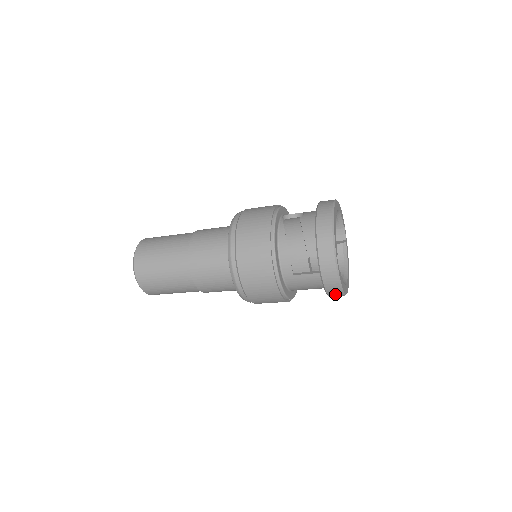
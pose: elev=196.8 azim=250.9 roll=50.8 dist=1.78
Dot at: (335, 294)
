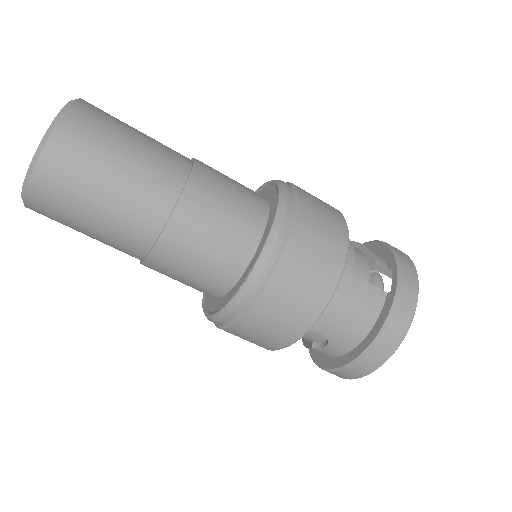
Dot at: (390, 340)
